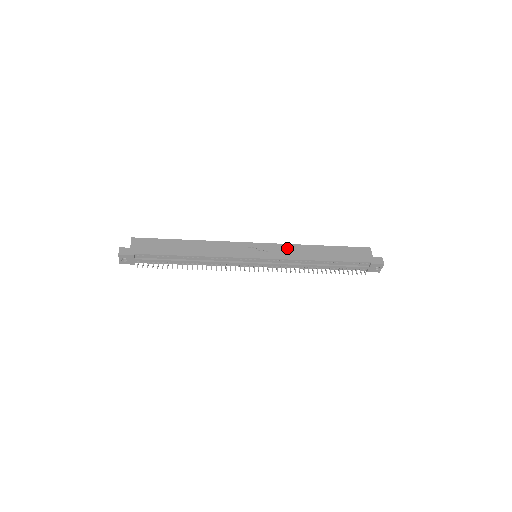
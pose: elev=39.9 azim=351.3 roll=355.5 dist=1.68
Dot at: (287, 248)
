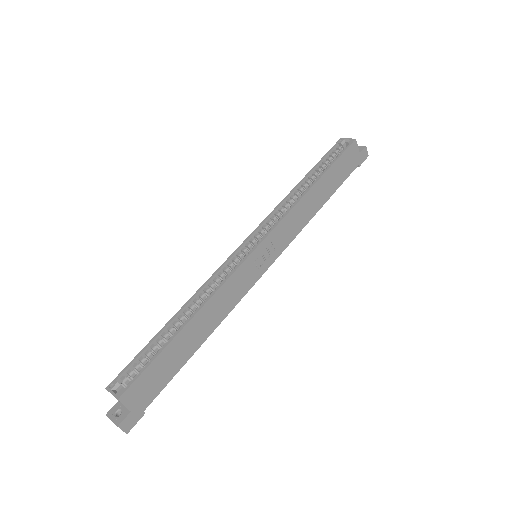
Dot at: (289, 222)
